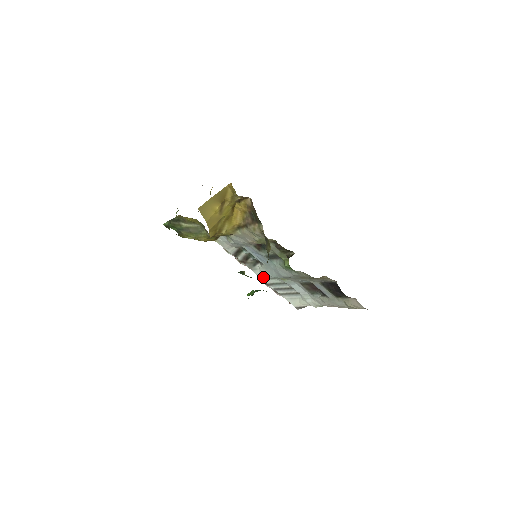
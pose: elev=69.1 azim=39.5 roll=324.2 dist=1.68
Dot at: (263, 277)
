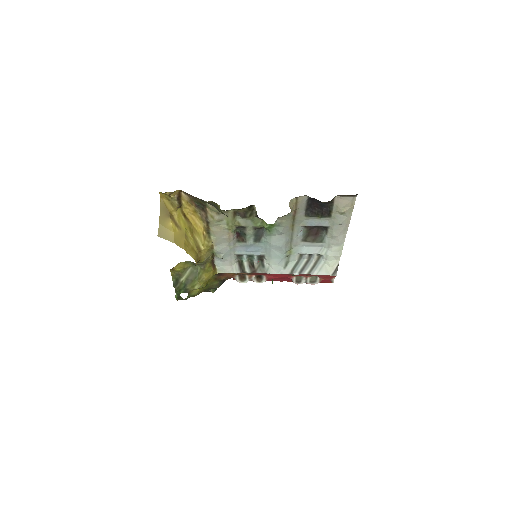
Dot at: (280, 270)
